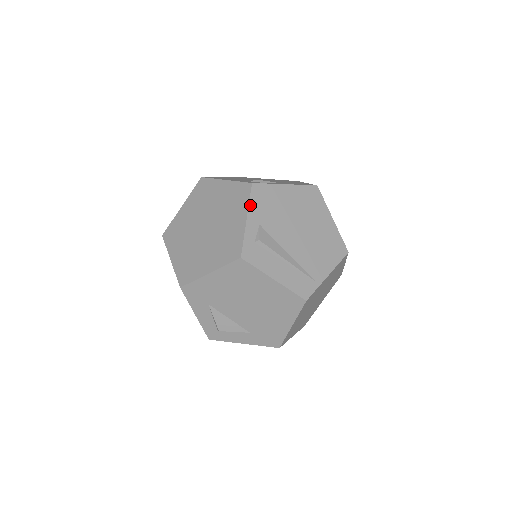
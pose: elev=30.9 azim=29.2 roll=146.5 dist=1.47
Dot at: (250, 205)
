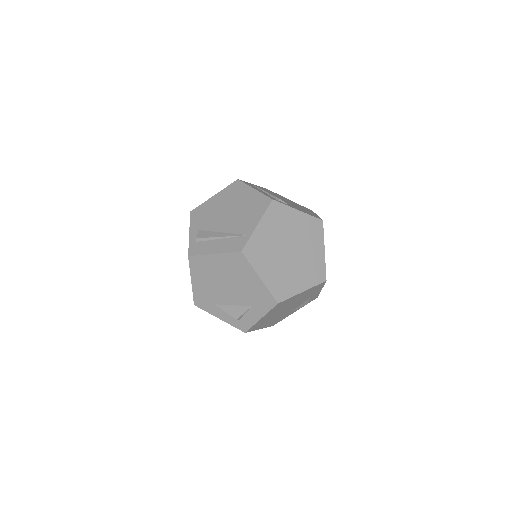
Dot at: (191, 224)
